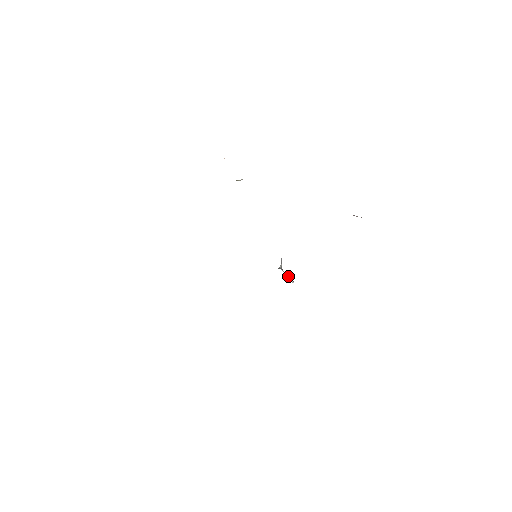
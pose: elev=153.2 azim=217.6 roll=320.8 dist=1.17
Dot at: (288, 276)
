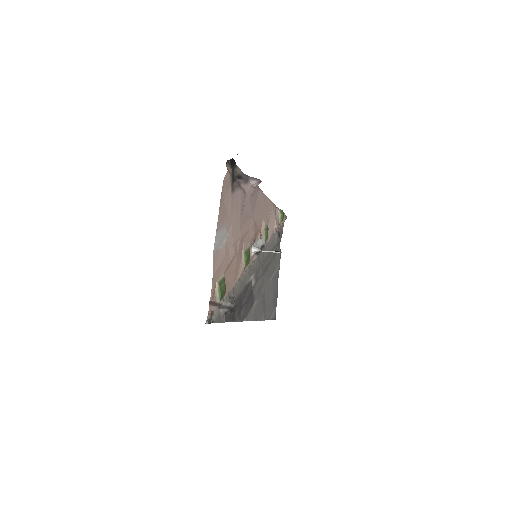
Dot at: occluded
